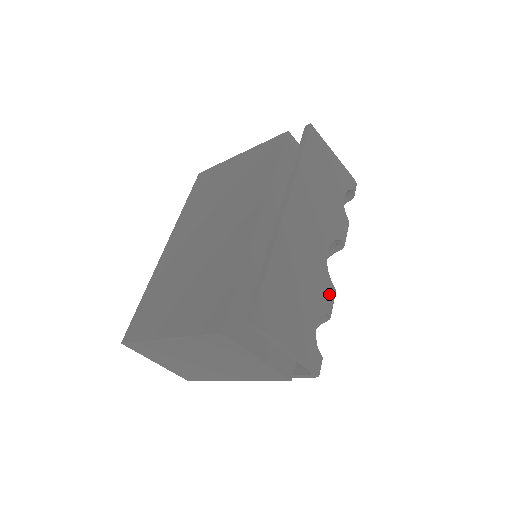
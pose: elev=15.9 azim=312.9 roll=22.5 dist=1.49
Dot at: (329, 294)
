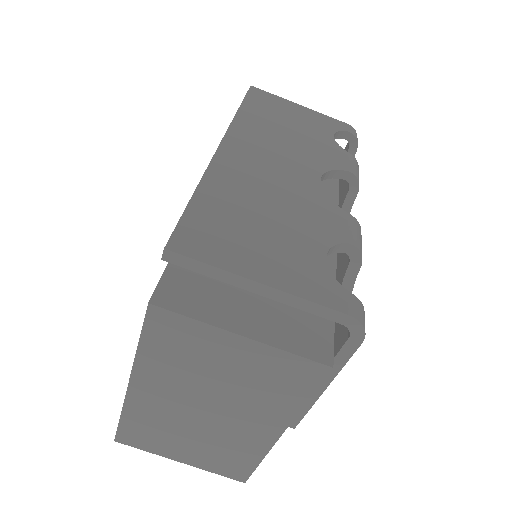
Dot at: (341, 222)
